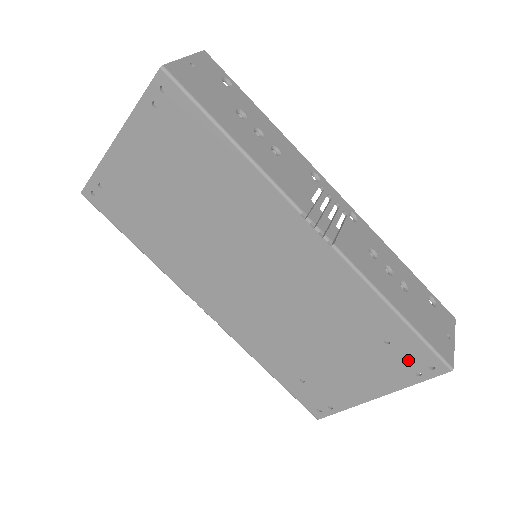
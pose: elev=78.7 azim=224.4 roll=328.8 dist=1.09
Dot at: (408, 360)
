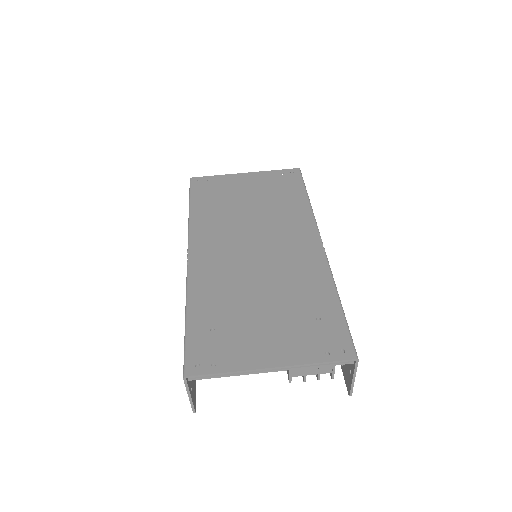
Dot at: (326, 339)
